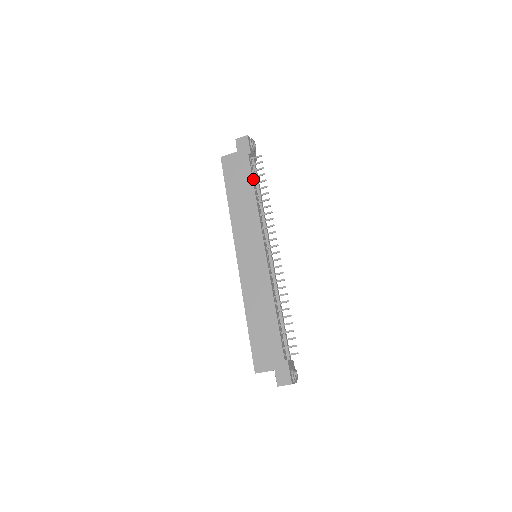
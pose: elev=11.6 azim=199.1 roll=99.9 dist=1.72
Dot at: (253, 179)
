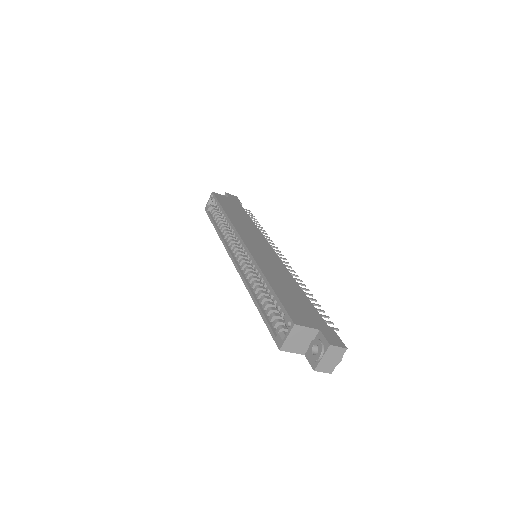
Dot at: occluded
